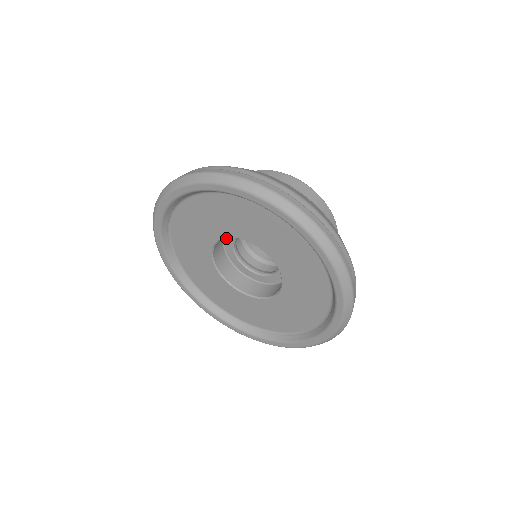
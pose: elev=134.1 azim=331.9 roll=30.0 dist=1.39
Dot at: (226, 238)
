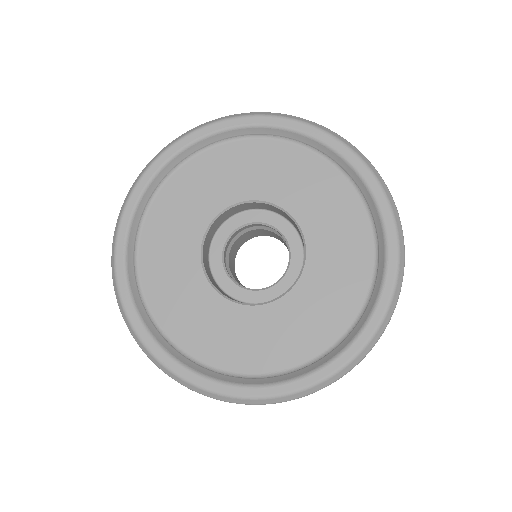
Dot at: (213, 269)
